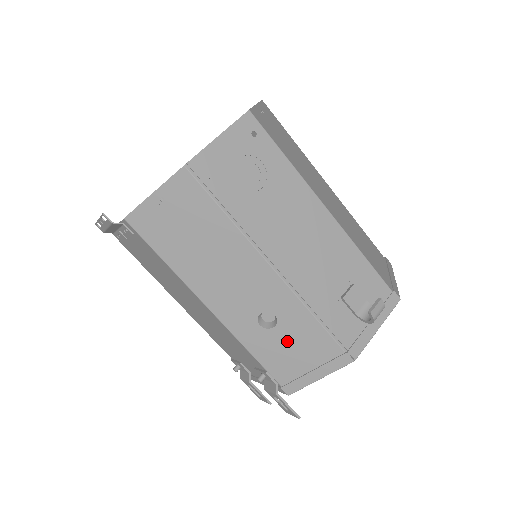
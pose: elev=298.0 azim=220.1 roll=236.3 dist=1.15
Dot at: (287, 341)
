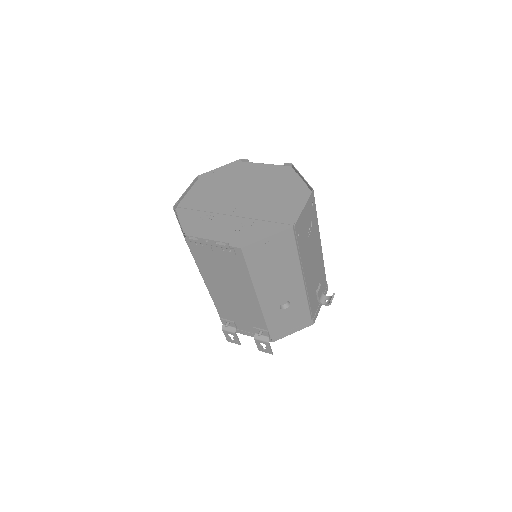
Dot at: (288, 315)
